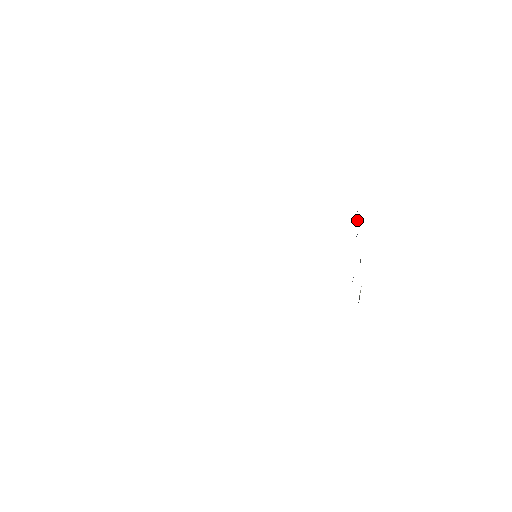
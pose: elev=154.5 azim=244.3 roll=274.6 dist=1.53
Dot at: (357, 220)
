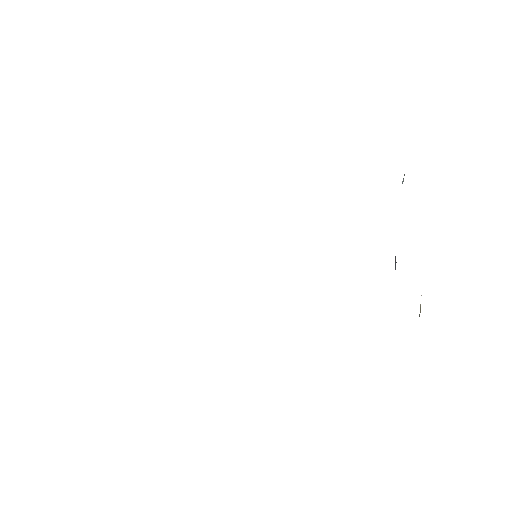
Dot at: (402, 183)
